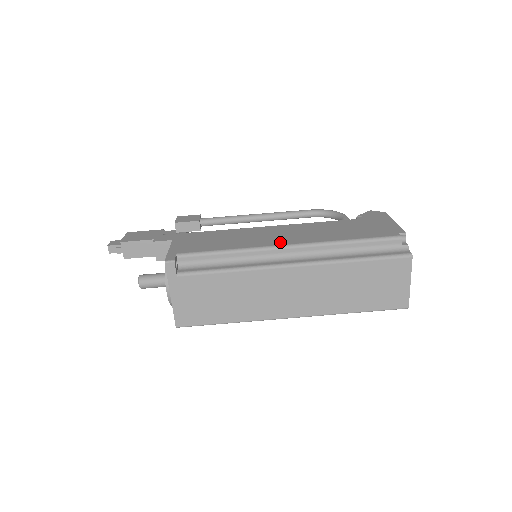
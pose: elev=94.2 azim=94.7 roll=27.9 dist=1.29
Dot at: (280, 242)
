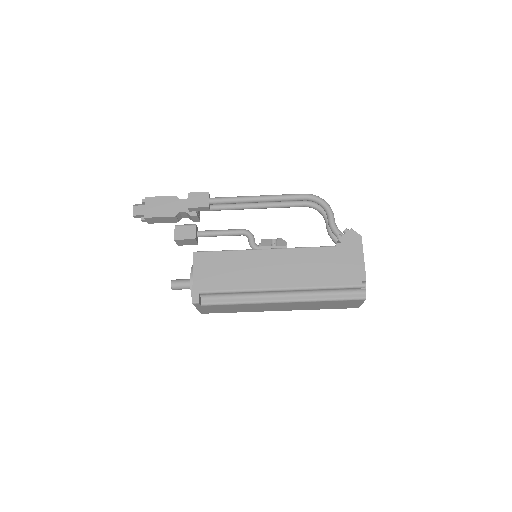
Dot at: (274, 283)
